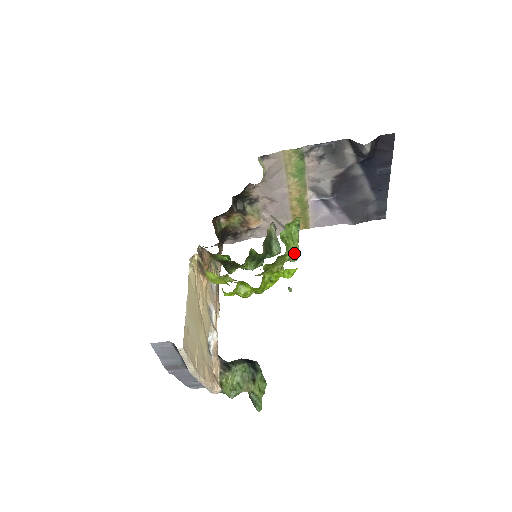
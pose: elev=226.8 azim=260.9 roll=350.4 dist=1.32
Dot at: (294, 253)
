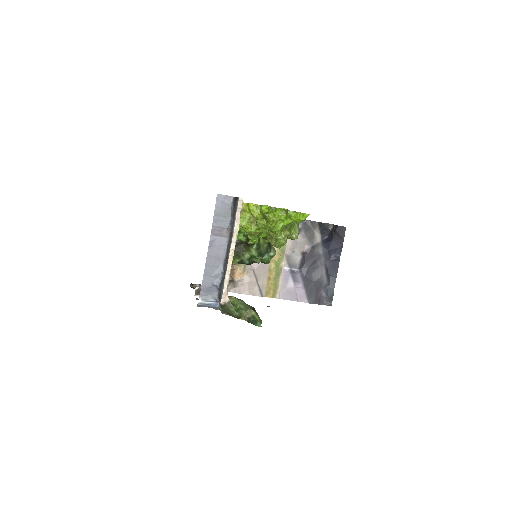
Dot at: (297, 231)
